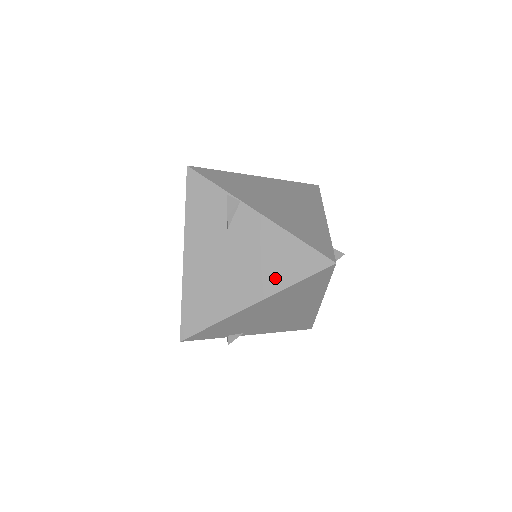
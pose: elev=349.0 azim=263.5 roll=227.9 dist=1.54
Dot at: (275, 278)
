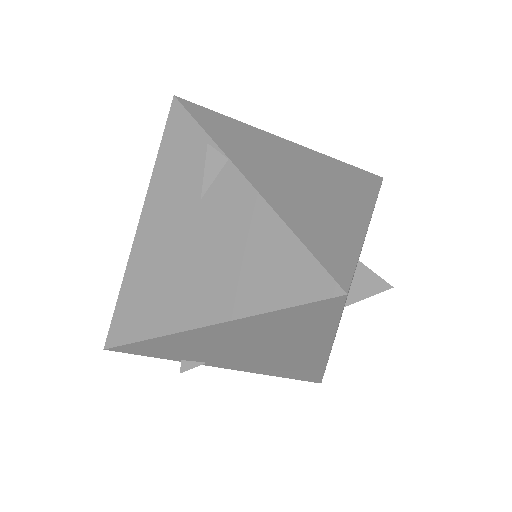
Dot at: (246, 293)
